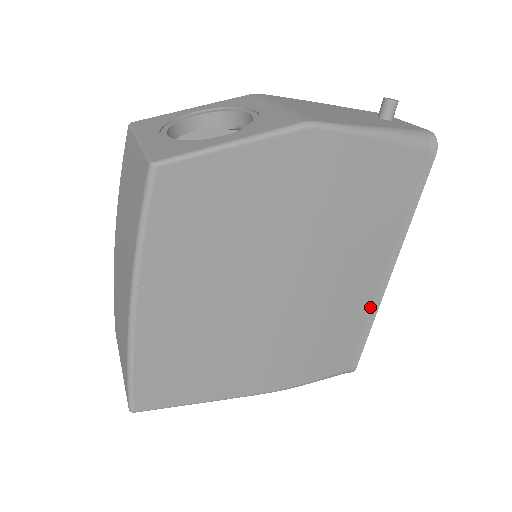
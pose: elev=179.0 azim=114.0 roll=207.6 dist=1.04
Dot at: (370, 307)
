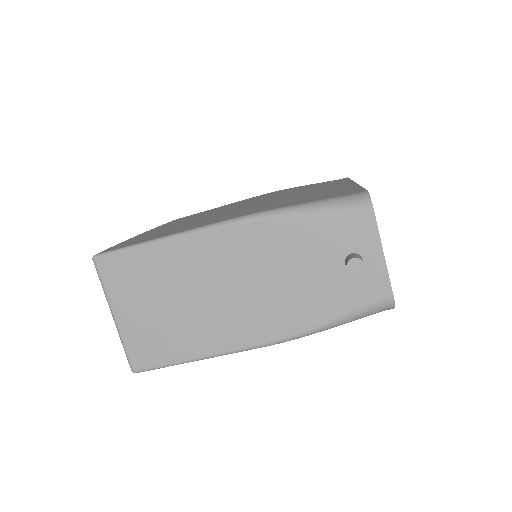
Dot at: occluded
